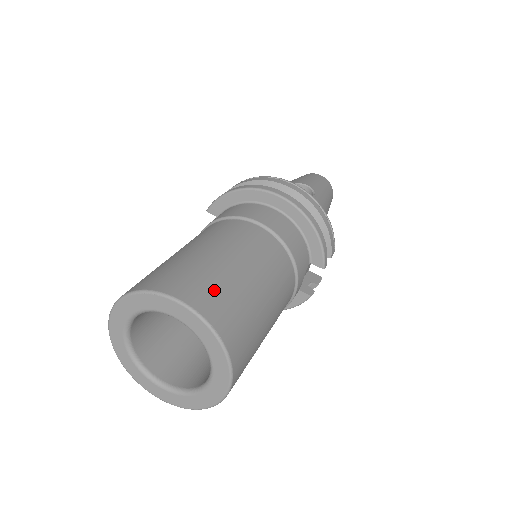
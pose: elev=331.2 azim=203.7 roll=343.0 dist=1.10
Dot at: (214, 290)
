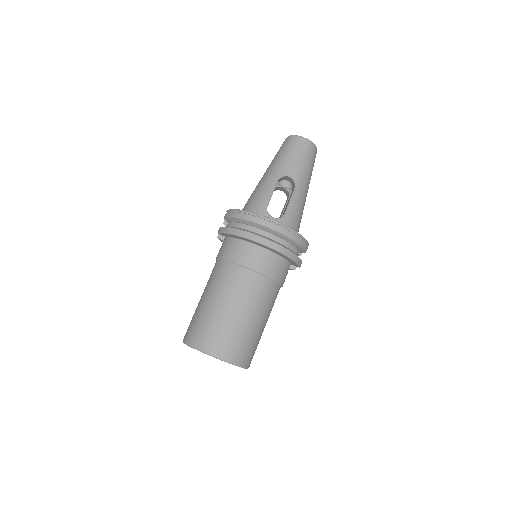
Dot at: (232, 342)
